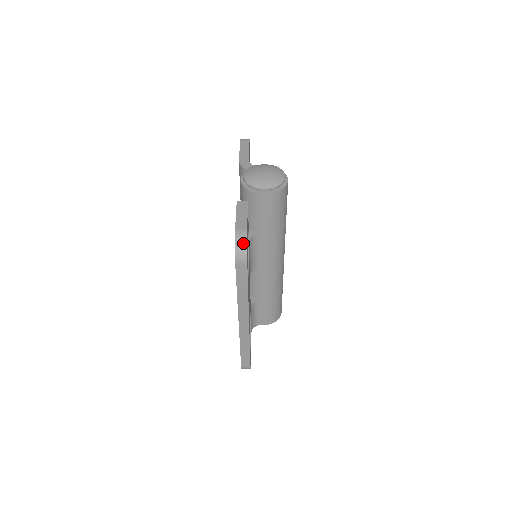
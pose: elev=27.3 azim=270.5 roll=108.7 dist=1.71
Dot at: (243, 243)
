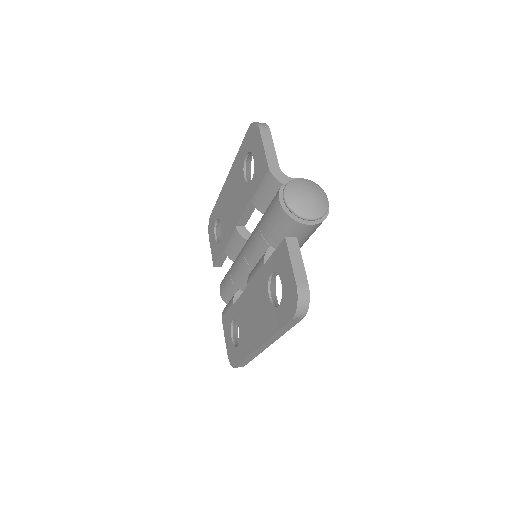
Dot at: (306, 301)
